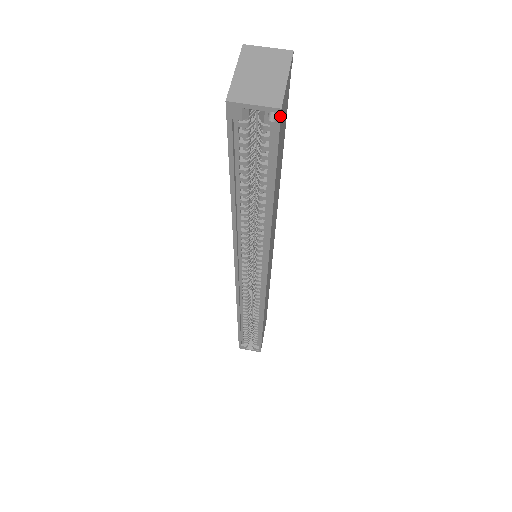
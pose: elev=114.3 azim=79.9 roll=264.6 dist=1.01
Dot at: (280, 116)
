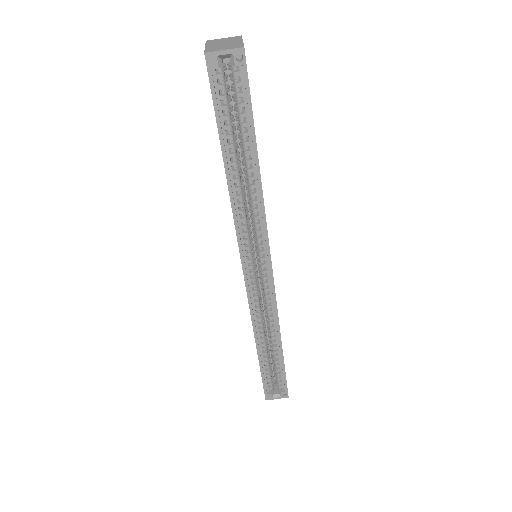
Dot at: occluded
